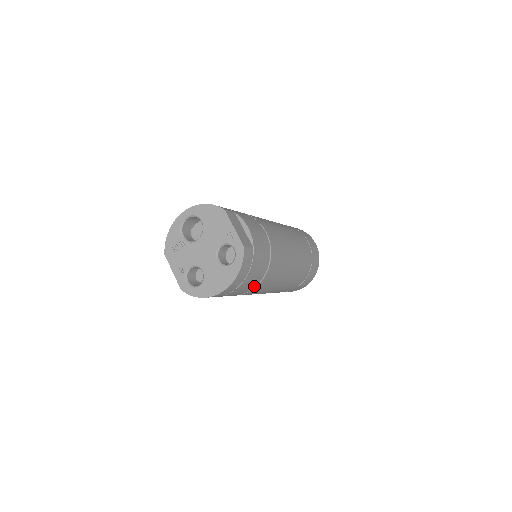
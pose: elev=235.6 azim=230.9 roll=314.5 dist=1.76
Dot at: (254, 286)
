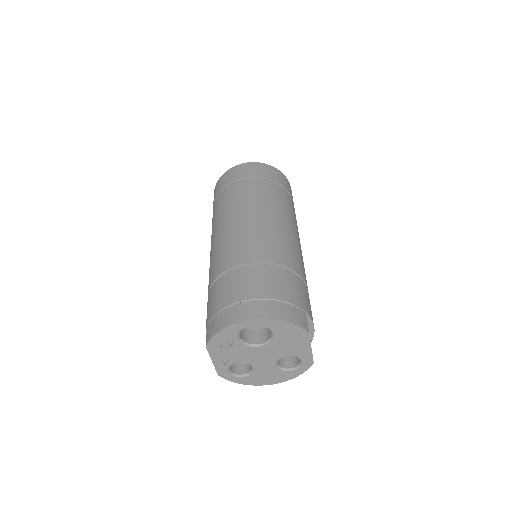
Dot at: occluded
